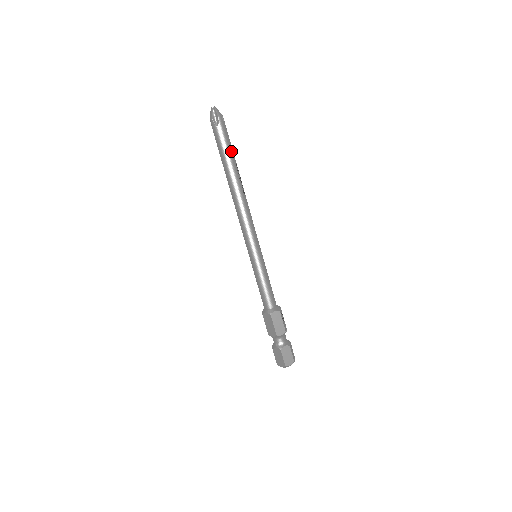
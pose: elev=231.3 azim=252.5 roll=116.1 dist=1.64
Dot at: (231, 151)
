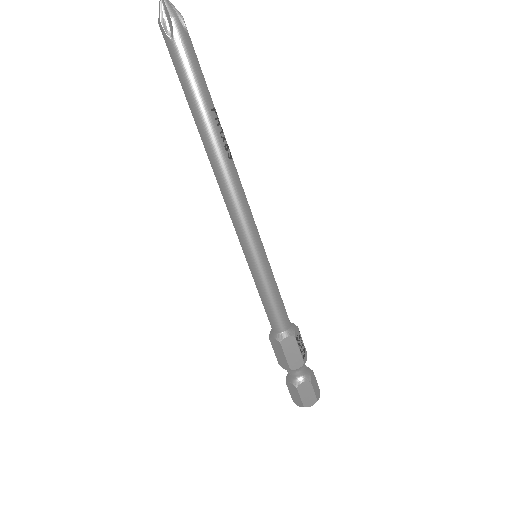
Dot at: (201, 85)
